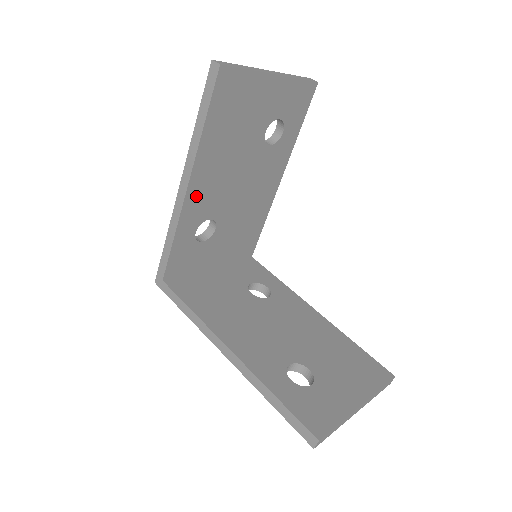
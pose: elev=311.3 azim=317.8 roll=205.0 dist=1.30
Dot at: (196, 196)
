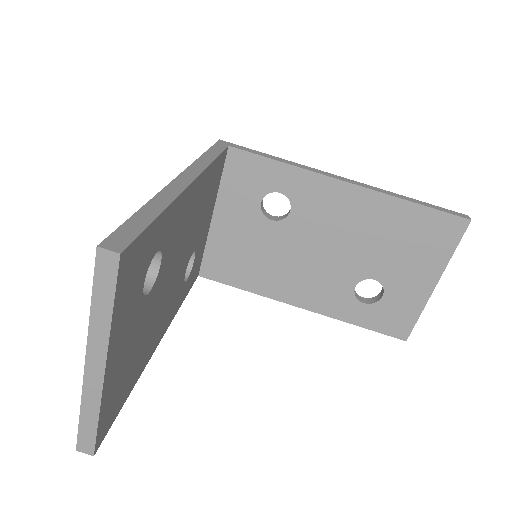
Dot at: (167, 319)
